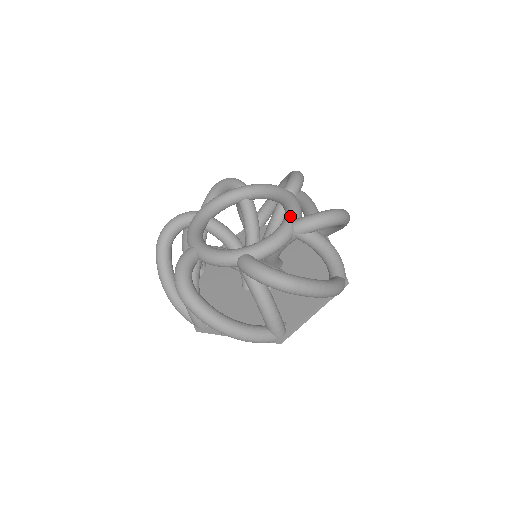
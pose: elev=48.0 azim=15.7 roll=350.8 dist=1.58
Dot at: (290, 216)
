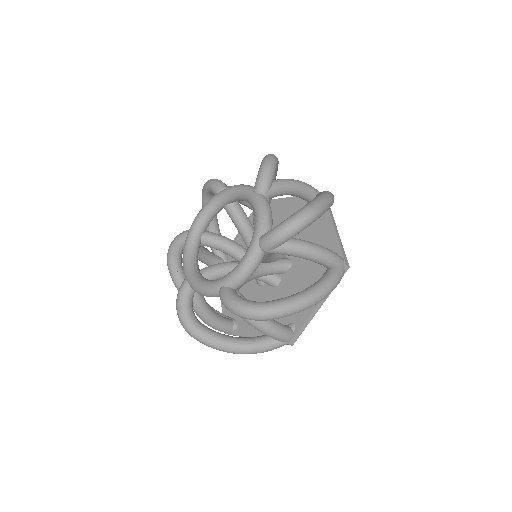
Dot at: (256, 233)
